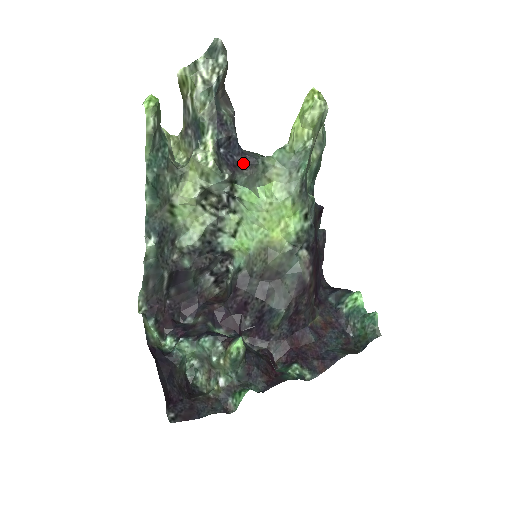
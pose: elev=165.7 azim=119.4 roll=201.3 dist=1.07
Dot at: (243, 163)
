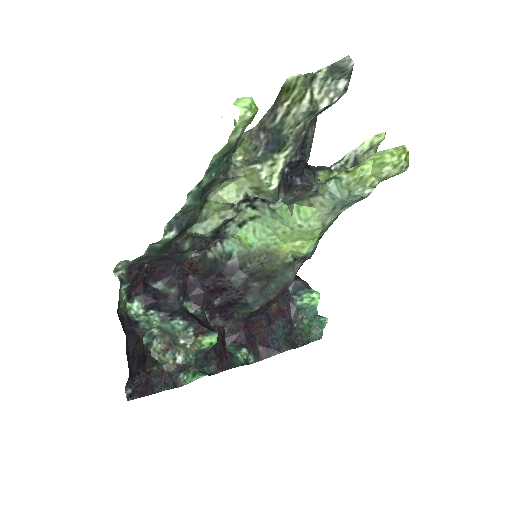
Dot at: (297, 184)
